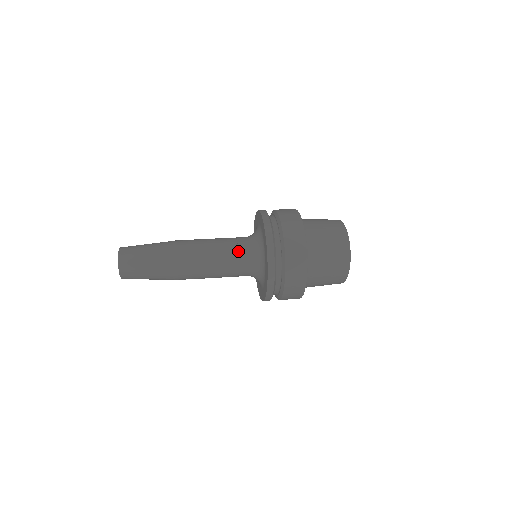
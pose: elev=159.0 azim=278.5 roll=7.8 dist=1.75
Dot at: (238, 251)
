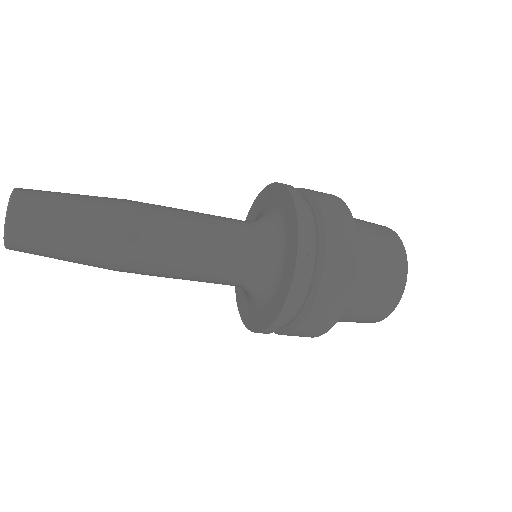
Dot at: (237, 243)
